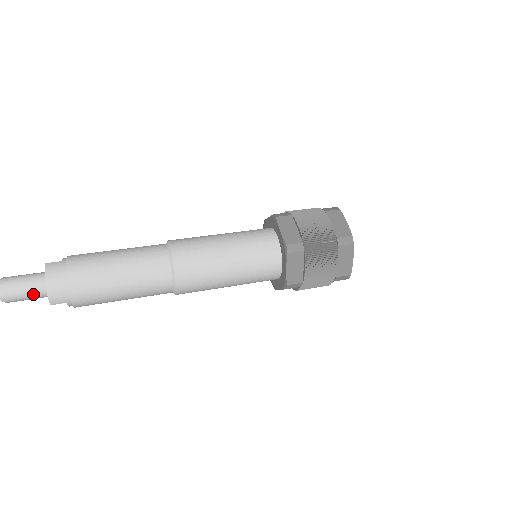
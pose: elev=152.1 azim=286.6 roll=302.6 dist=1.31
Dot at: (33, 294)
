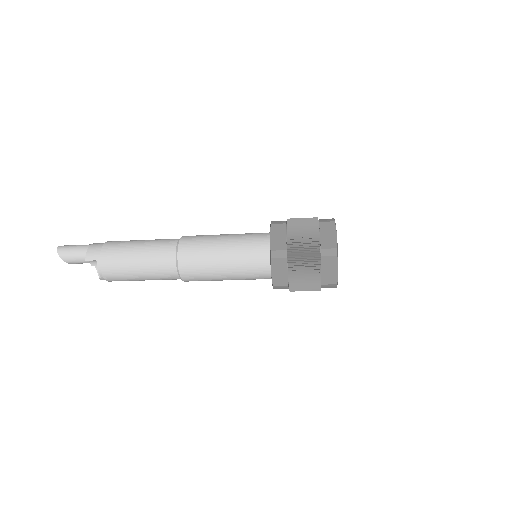
Dot at: (79, 251)
